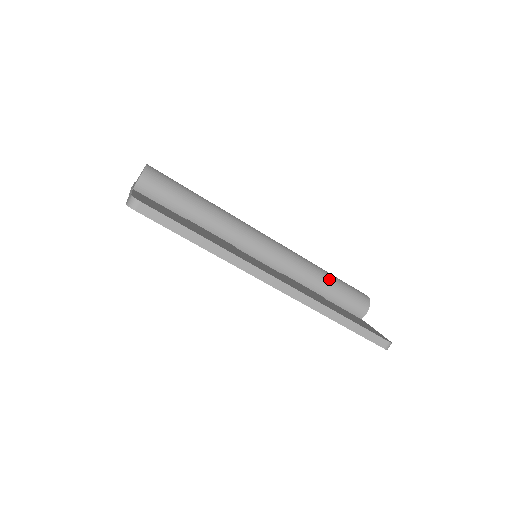
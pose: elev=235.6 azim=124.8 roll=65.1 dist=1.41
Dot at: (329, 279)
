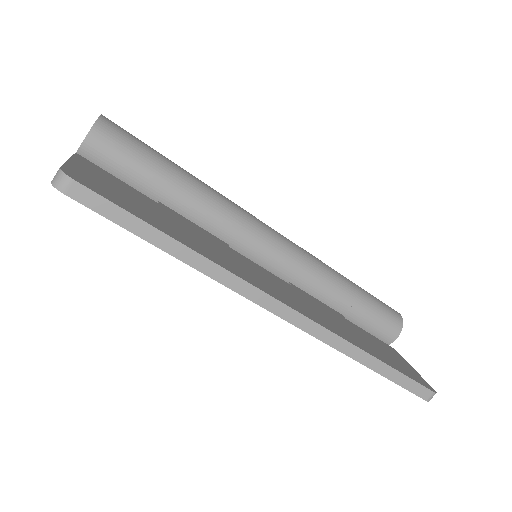
Dot at: (353, 292)
